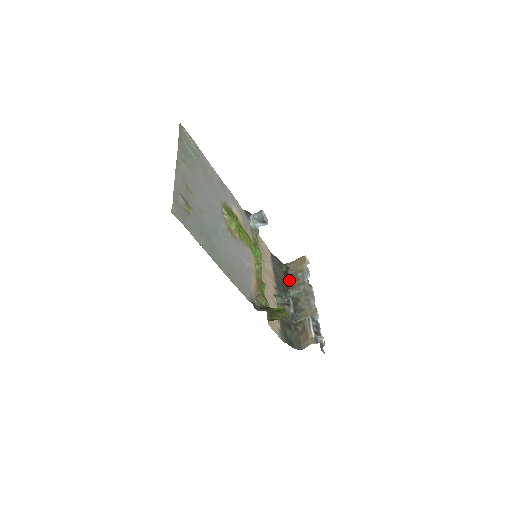
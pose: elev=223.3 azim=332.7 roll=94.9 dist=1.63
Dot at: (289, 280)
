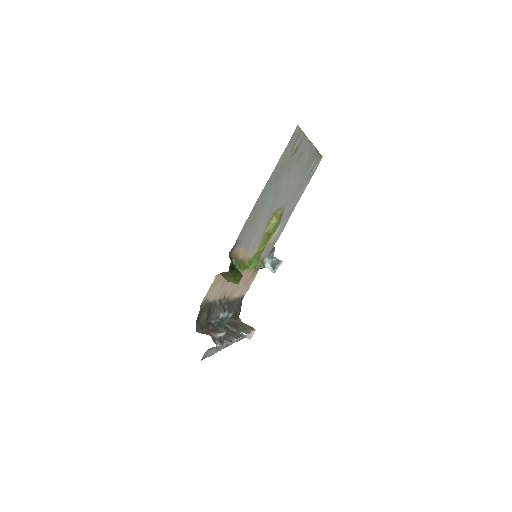
Dot at: (231, 321)
